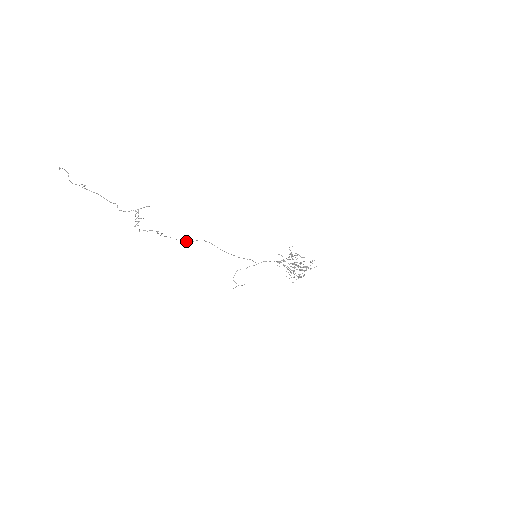
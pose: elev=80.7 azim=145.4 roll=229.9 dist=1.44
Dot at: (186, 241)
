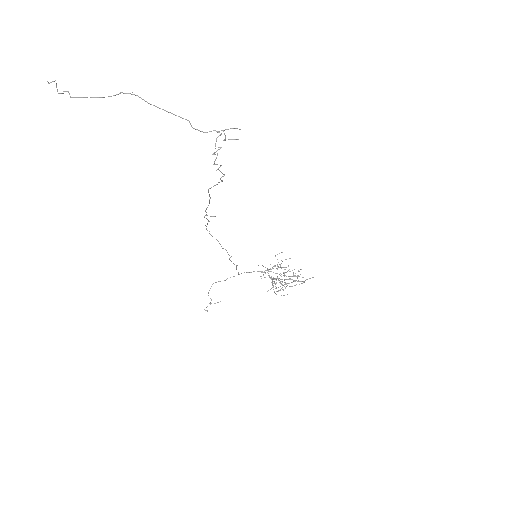
Dot at: occluded
